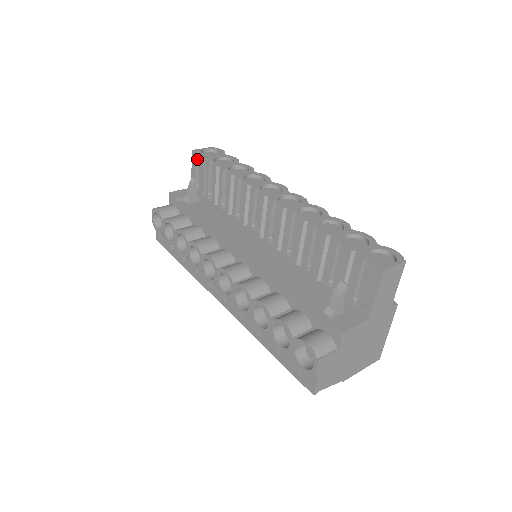
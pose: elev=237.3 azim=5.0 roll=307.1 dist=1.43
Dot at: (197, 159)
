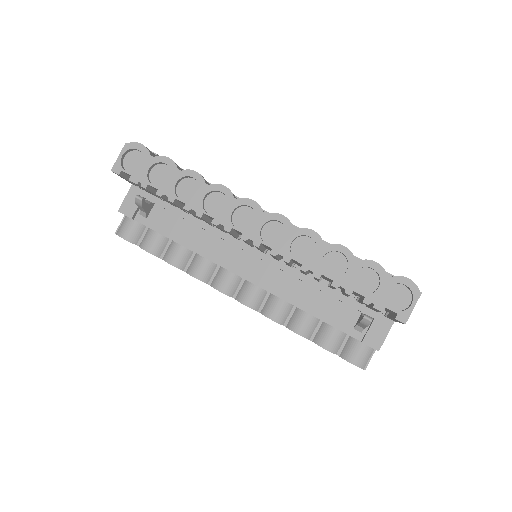
Dot at: (123, 175)
